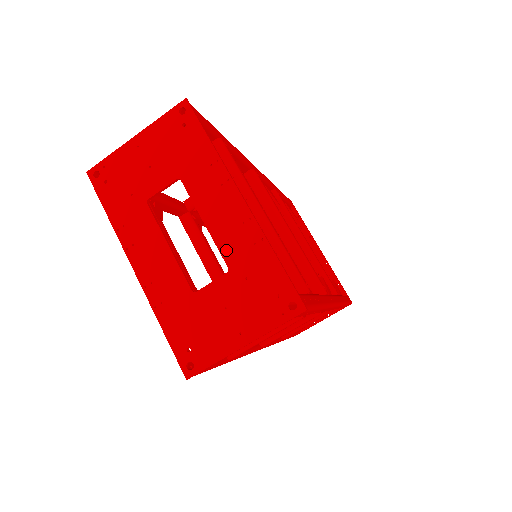
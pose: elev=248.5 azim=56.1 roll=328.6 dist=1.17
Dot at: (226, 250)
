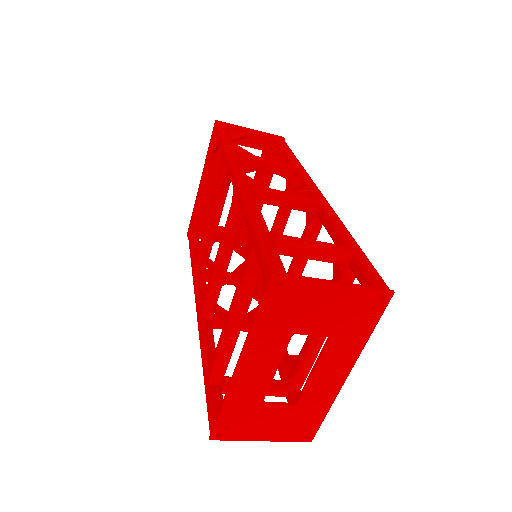
Dot at: (307, 395)
